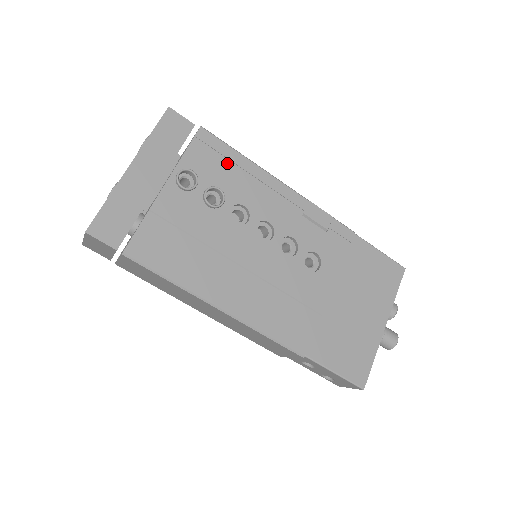
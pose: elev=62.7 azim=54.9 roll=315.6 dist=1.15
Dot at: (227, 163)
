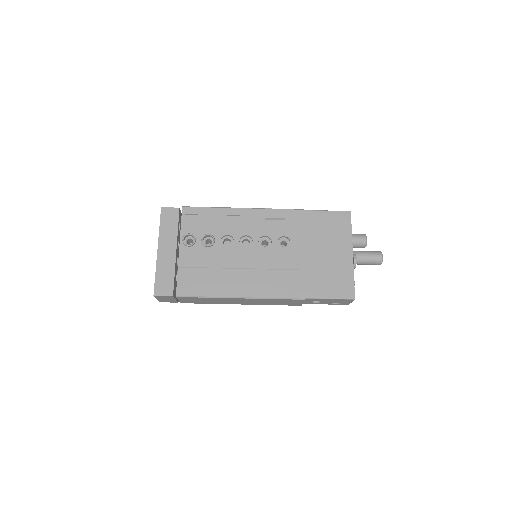
Dot at: (206, 217)
